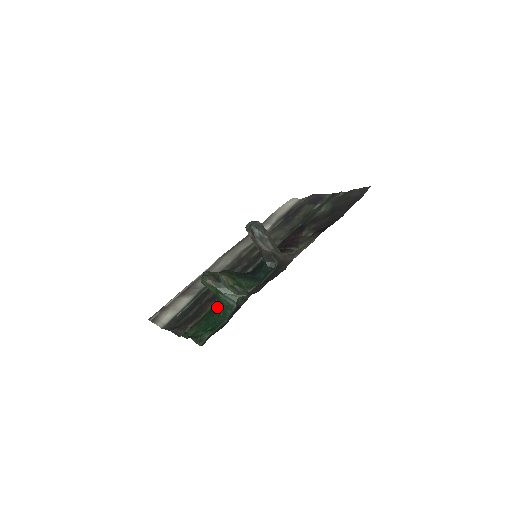
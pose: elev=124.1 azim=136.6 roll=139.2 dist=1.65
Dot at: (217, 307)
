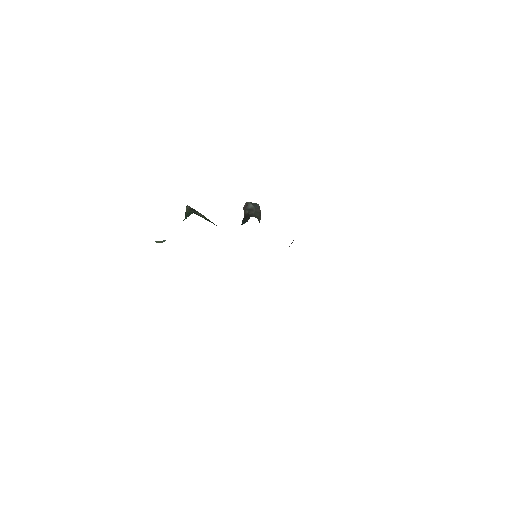
Dot at: occluded
